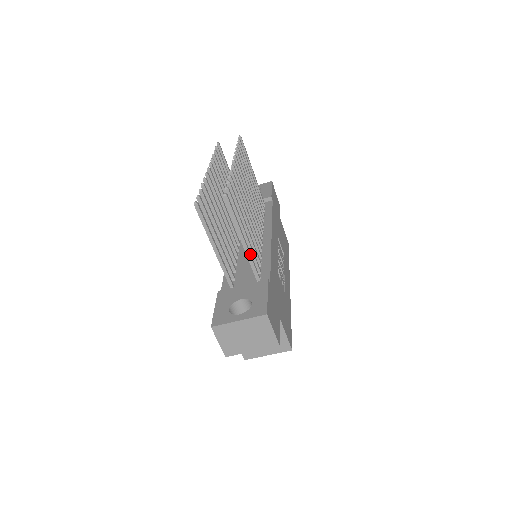
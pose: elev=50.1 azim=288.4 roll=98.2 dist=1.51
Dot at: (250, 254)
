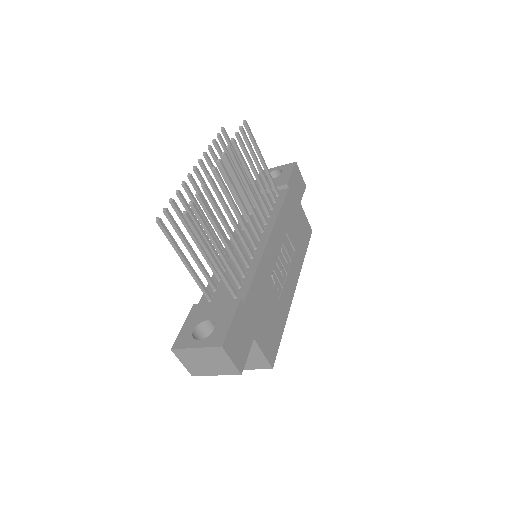
Dot at: (222, 271)
